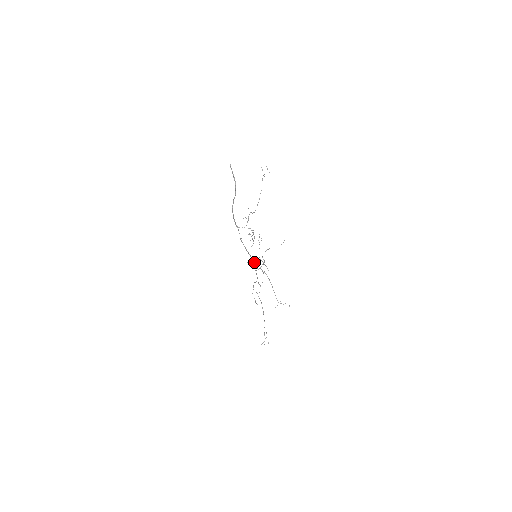
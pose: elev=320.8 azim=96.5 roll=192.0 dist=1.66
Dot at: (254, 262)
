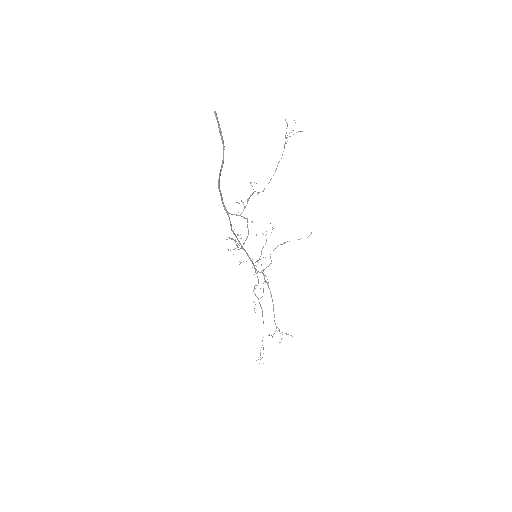
Dot at: (253, 263)
